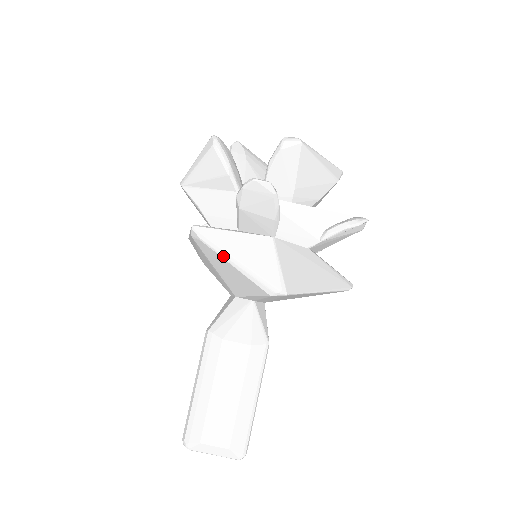
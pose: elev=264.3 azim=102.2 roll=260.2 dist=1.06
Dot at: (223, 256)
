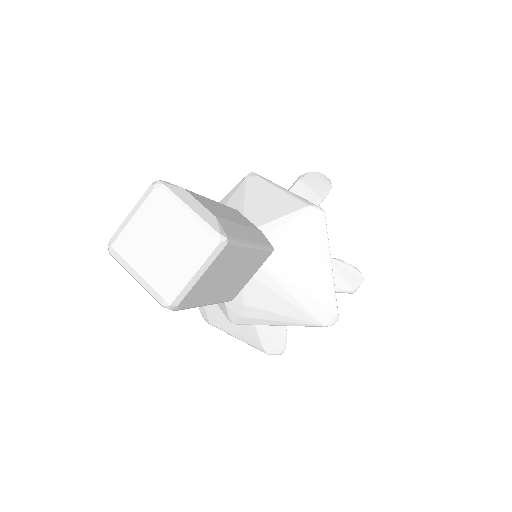
Dot at: (273, 184)
